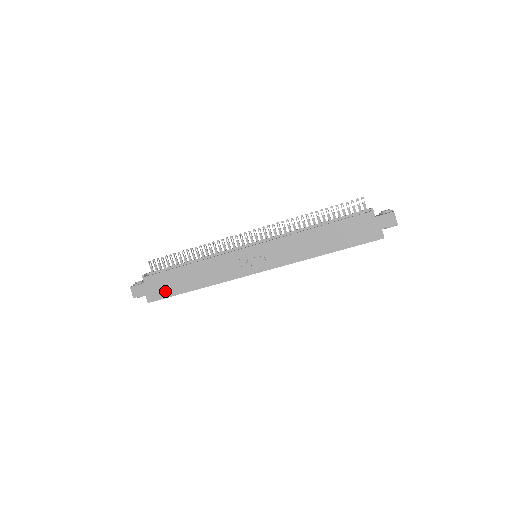
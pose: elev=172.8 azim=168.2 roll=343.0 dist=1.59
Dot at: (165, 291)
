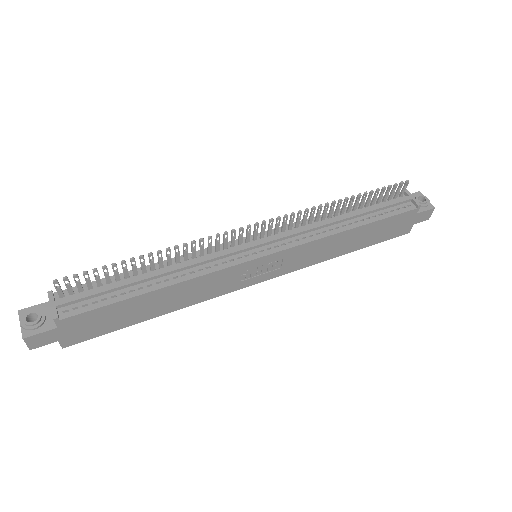
Dot at: (101, 329)
